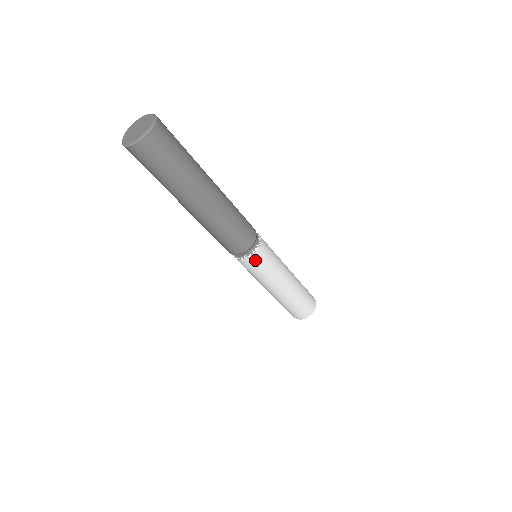
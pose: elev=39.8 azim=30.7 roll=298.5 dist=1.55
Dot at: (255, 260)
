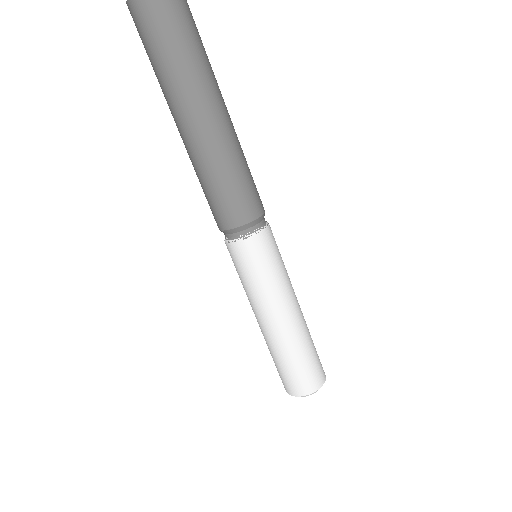
Dot at: (254, 247)
